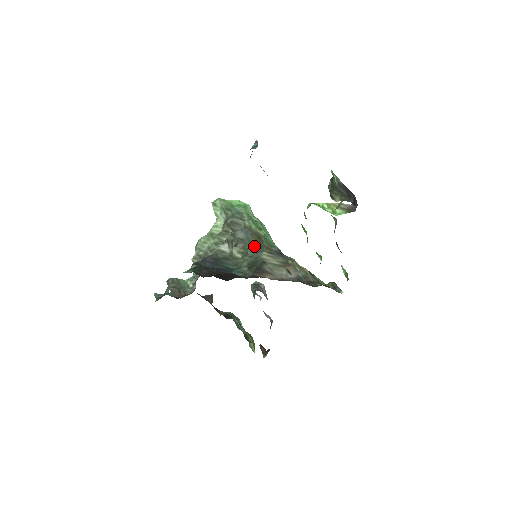
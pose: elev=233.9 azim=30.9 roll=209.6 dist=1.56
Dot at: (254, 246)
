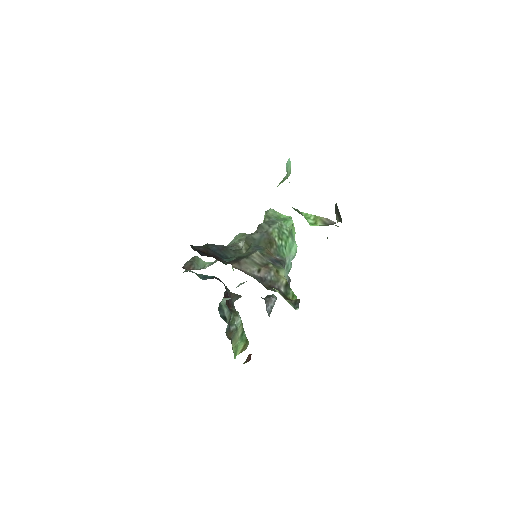
Dot at: (258, 246)
